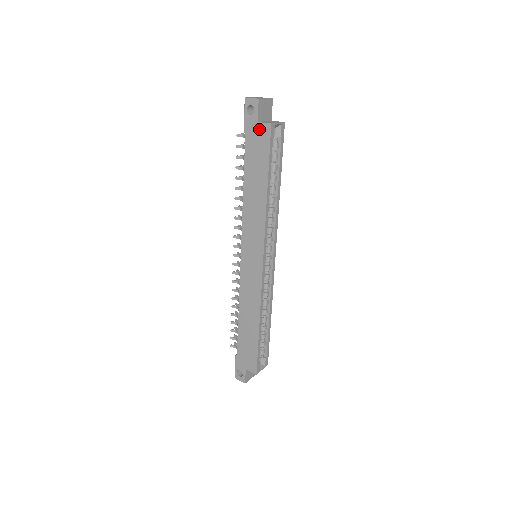
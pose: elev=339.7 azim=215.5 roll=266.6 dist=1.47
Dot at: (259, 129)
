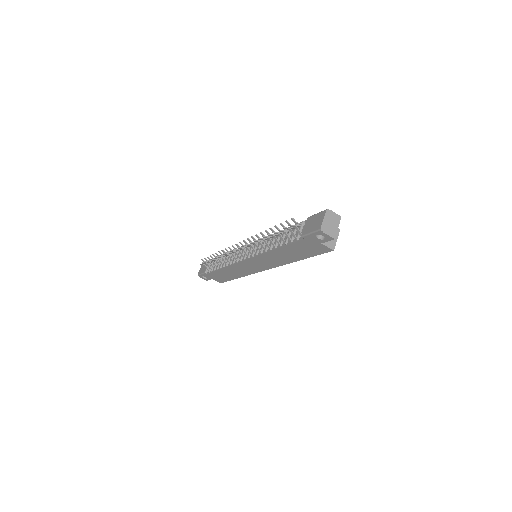
Dot at: (319, 246)
